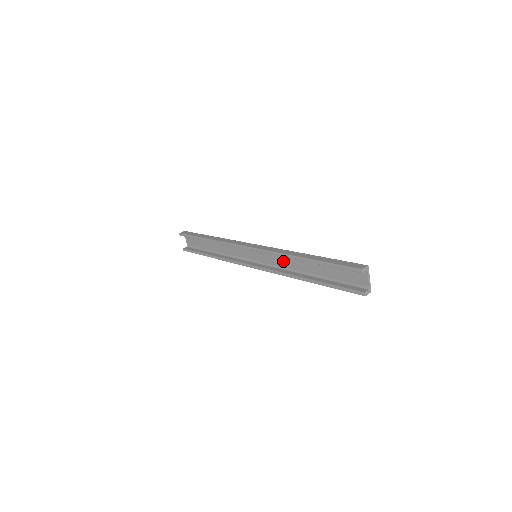
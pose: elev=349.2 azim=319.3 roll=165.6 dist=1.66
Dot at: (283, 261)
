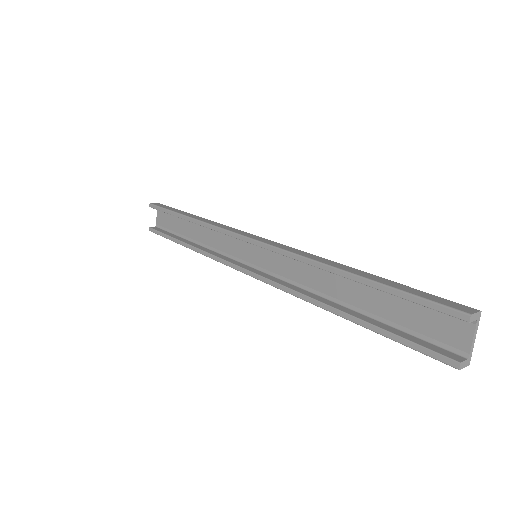
Dot at: (301, 272)
